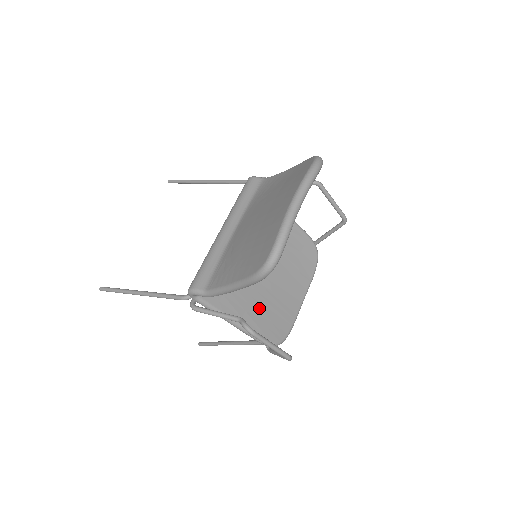
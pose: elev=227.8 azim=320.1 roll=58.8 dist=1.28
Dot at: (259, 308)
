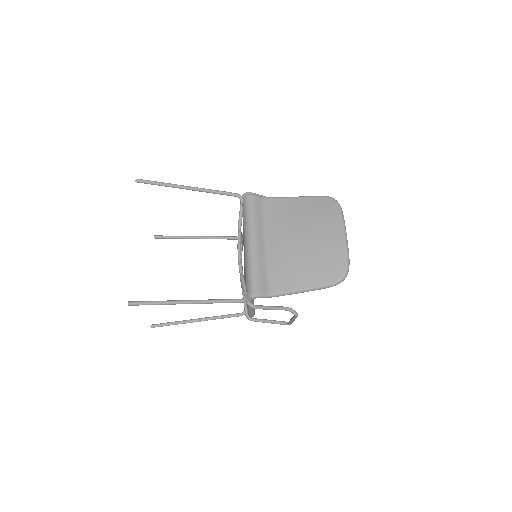
Dot at: occluded
